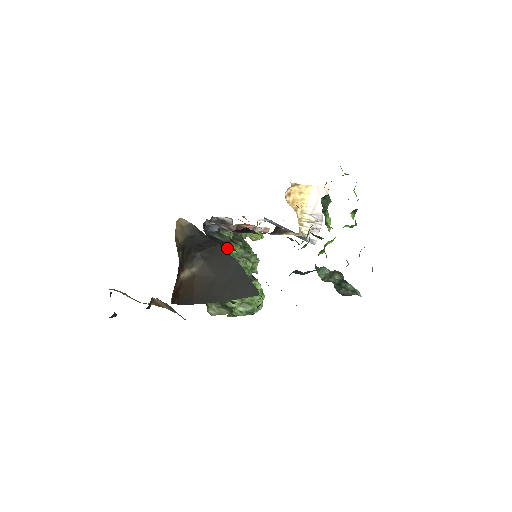
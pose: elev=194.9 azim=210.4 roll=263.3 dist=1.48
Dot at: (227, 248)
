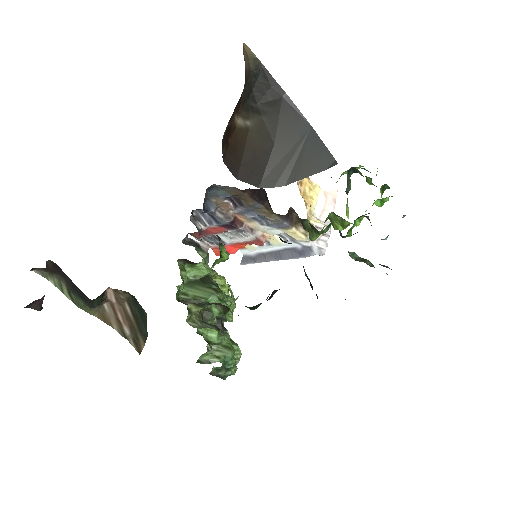
Dot at: occluded
